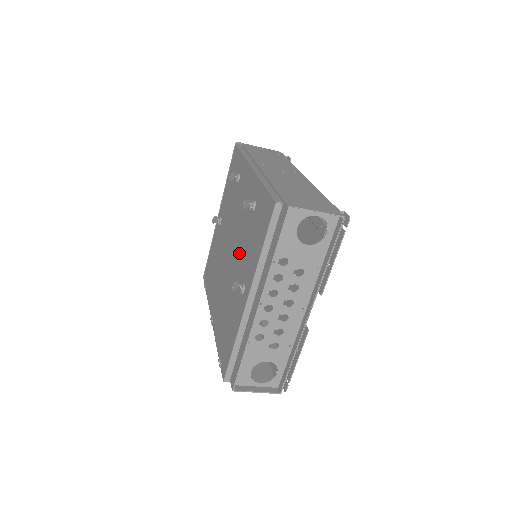
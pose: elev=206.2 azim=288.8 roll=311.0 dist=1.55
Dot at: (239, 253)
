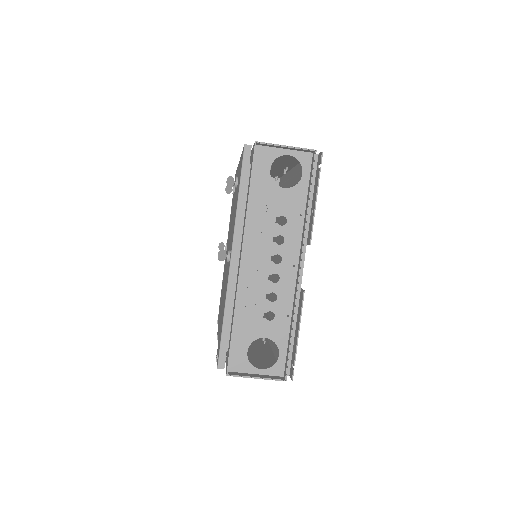
Dot at: occluded
